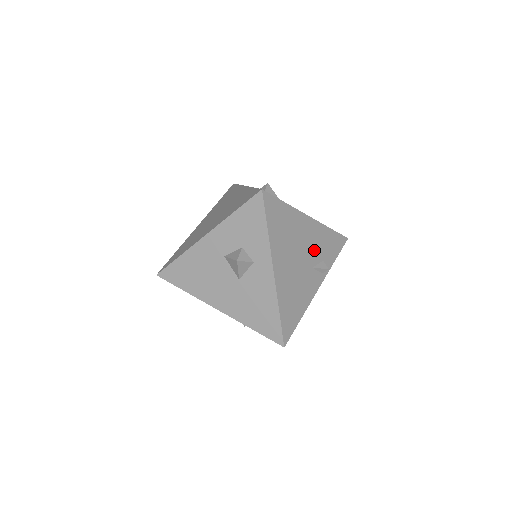
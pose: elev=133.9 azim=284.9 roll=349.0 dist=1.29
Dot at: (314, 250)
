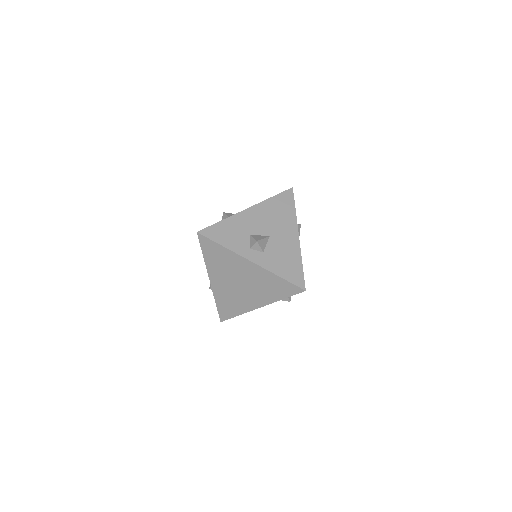
Dot at: occluded
